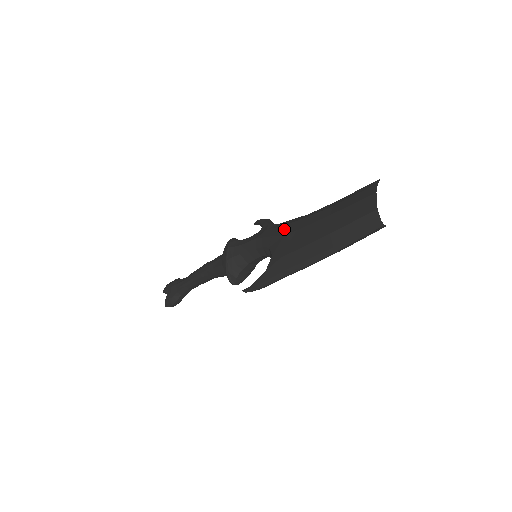
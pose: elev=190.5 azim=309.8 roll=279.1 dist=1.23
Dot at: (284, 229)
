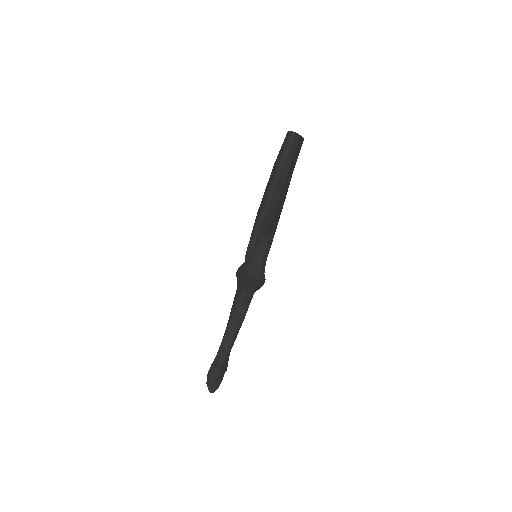
Dot at: occluded
